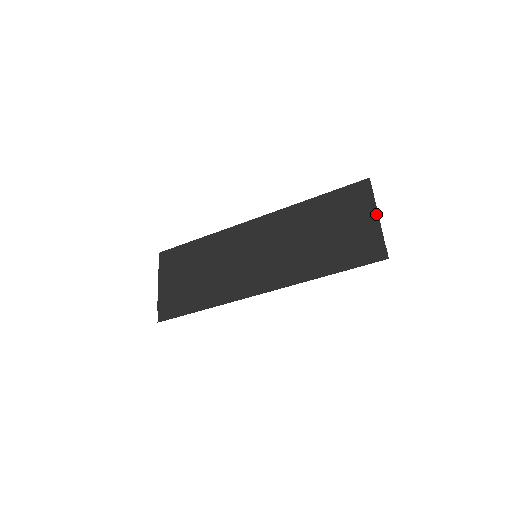
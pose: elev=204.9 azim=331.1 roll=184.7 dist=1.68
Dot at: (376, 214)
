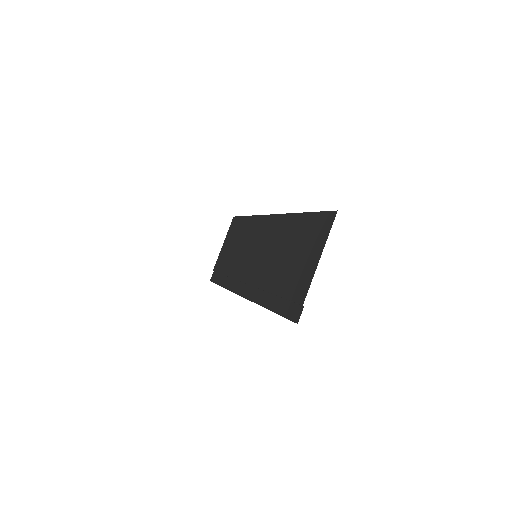
Dot at: (317, 263)
